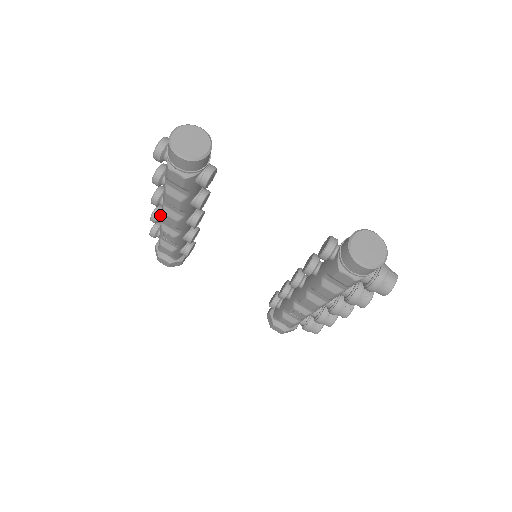
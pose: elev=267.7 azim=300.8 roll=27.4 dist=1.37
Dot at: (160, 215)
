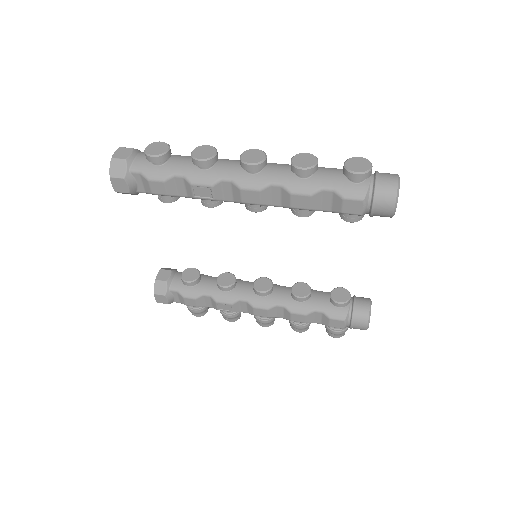
Dot at: (213, 163)
